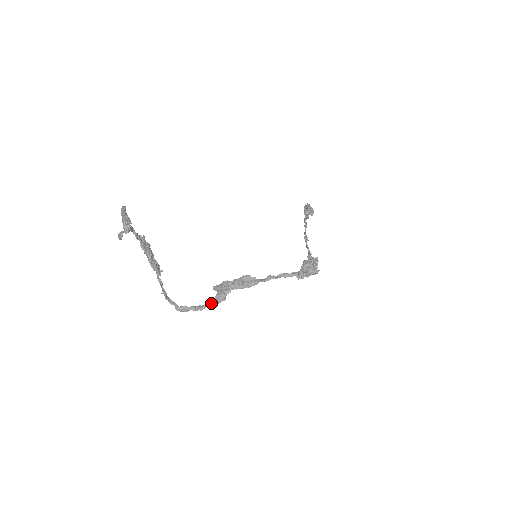
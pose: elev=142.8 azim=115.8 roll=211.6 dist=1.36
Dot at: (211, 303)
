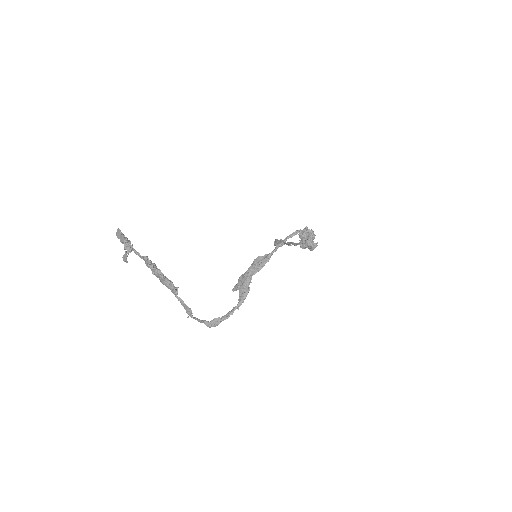
Dot at: (238, 302)
